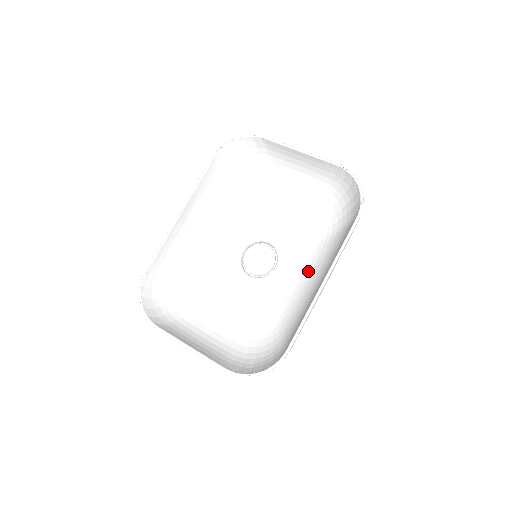
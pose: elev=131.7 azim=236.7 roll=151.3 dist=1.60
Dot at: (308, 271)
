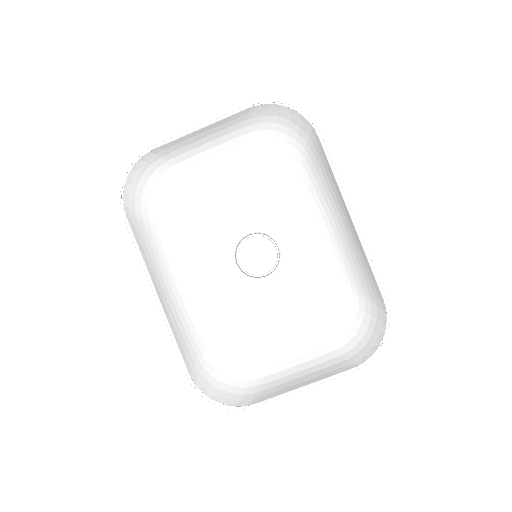
Dot at: (313, 221)
